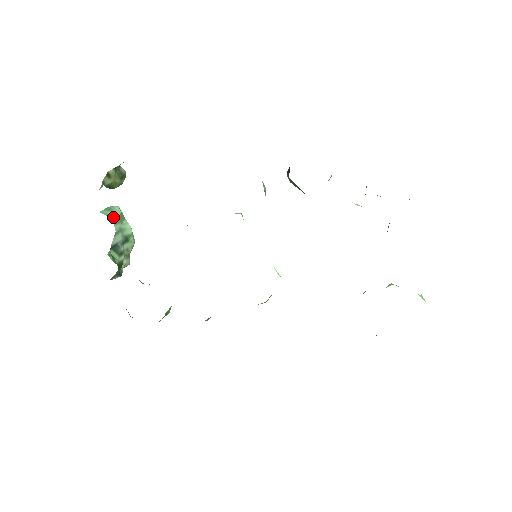
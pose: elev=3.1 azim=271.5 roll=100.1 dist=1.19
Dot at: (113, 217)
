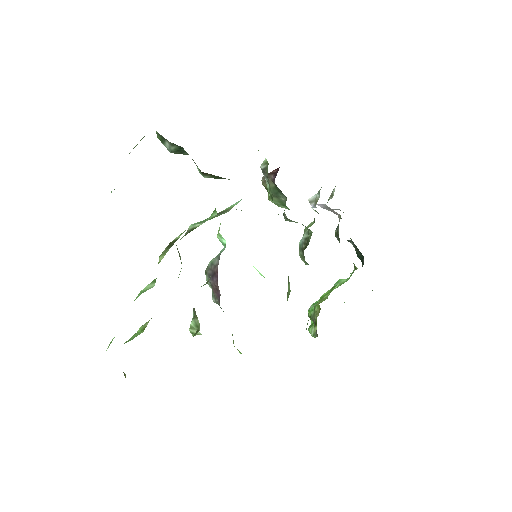
Dot at: occluded
